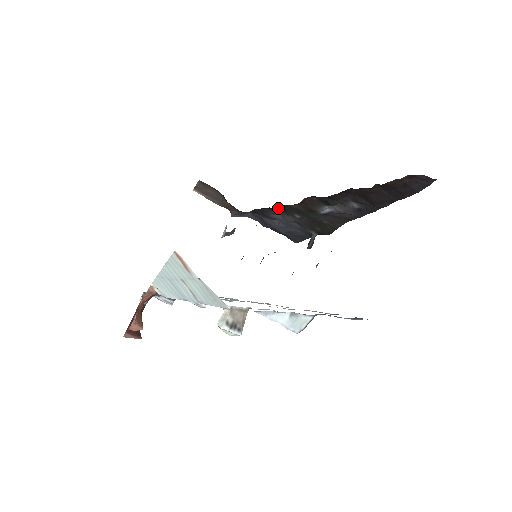
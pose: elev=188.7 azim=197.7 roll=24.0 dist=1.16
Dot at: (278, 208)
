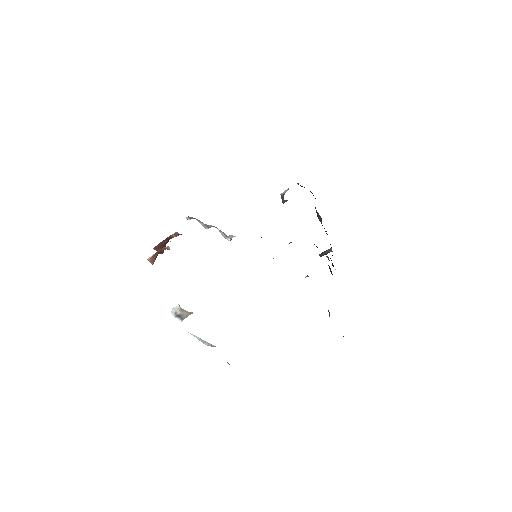
Dot at: occluded
